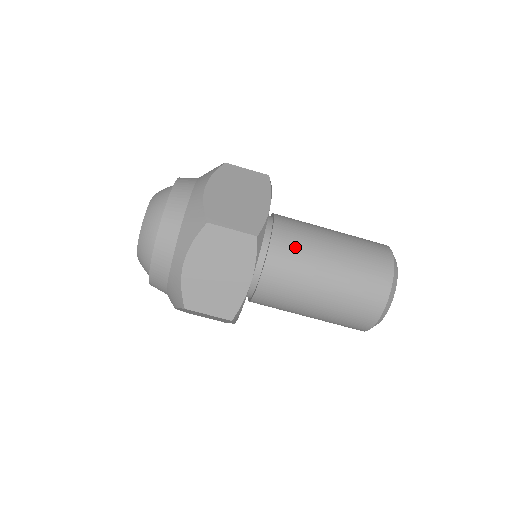
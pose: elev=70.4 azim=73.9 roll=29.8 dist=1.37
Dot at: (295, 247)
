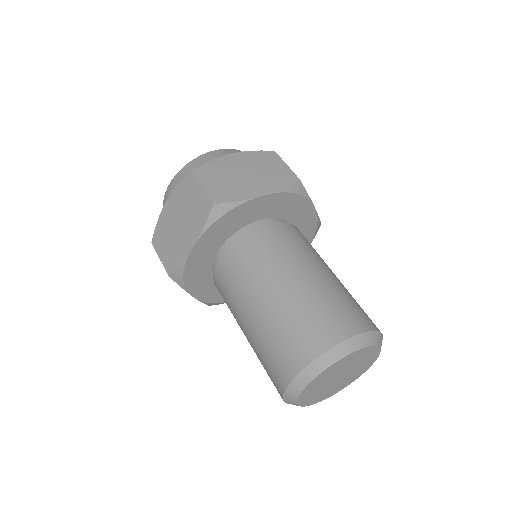
Dot at: (307, 242)
